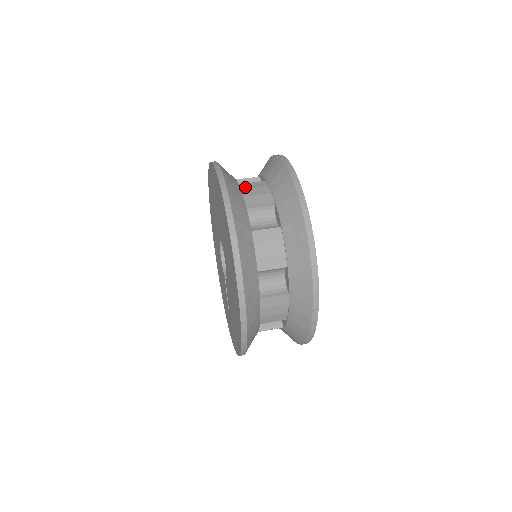
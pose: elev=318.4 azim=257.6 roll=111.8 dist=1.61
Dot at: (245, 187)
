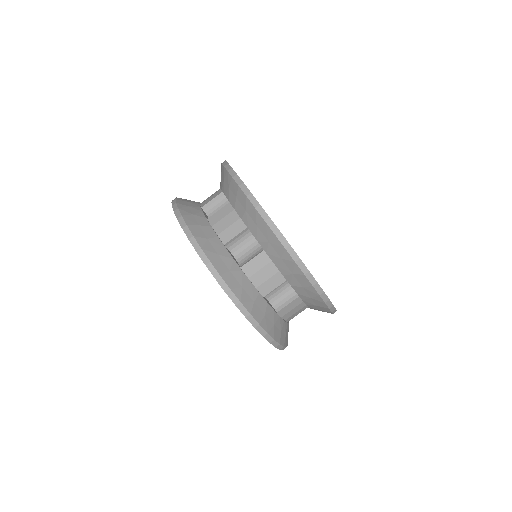
Dot at: (214, 221)
